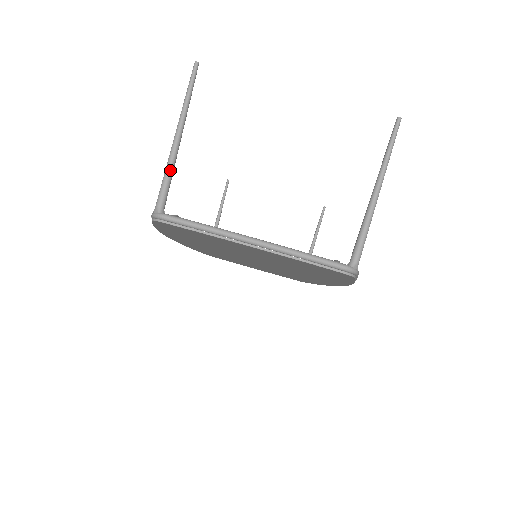
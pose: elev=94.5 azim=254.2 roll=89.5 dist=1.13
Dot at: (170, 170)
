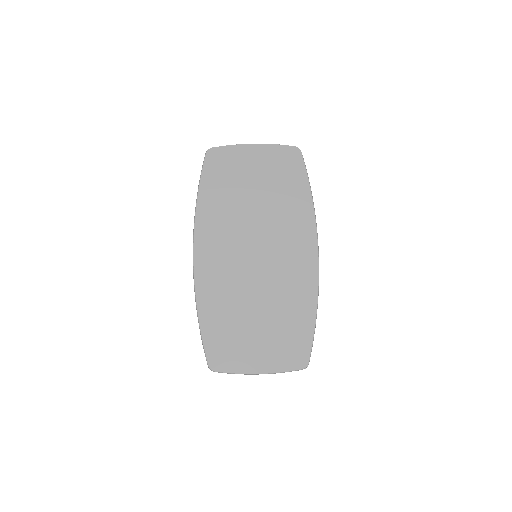
Dot at: occluded
